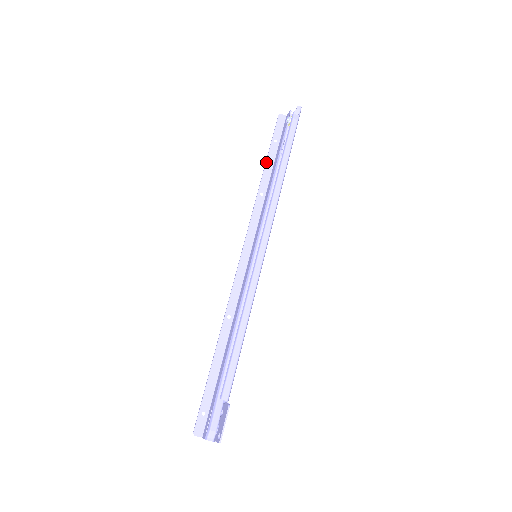
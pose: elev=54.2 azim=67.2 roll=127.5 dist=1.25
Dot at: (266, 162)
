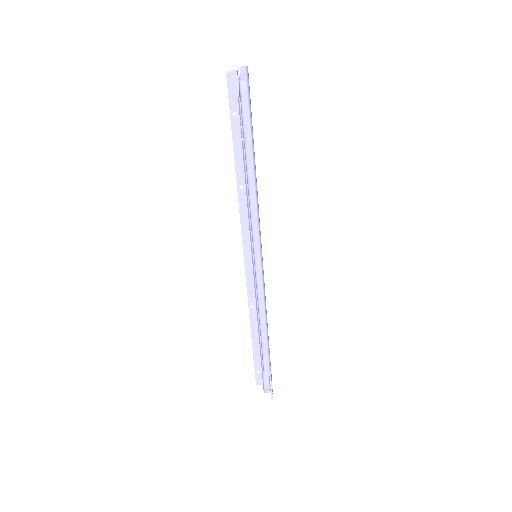
Dot at: (233, 147)
